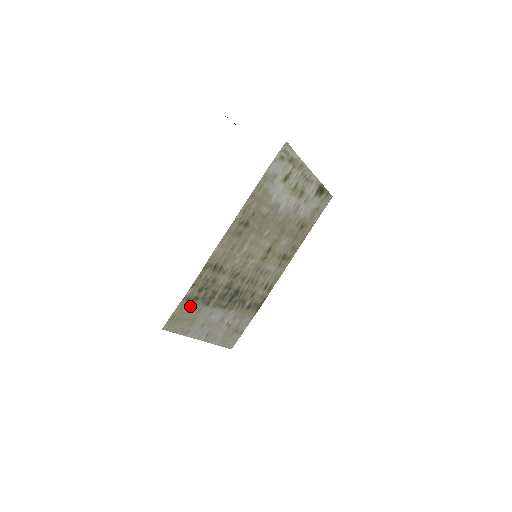
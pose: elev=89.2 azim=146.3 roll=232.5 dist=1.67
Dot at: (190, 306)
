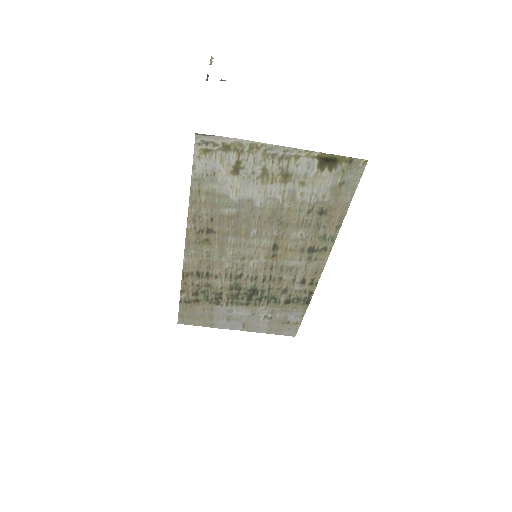
Dot at: (195, 306)
